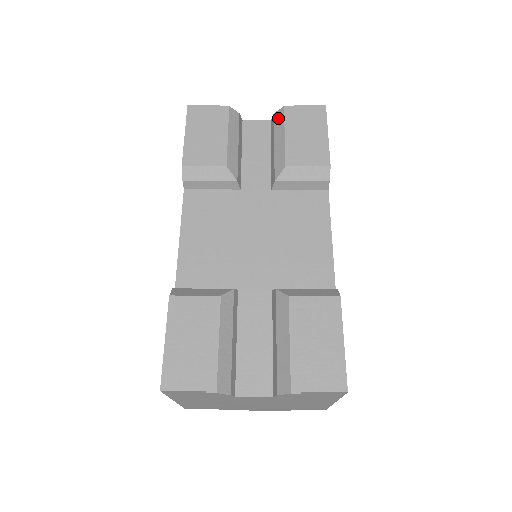
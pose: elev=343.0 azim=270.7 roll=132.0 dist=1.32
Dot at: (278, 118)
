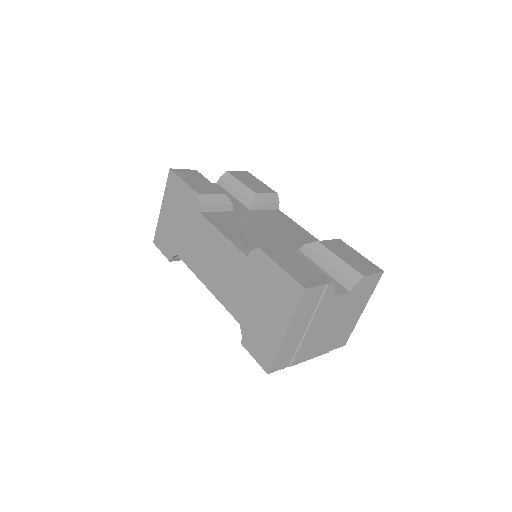
Dot at: (227, 177)
